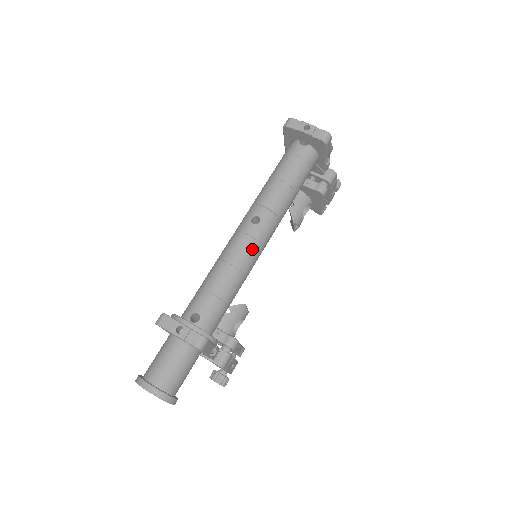
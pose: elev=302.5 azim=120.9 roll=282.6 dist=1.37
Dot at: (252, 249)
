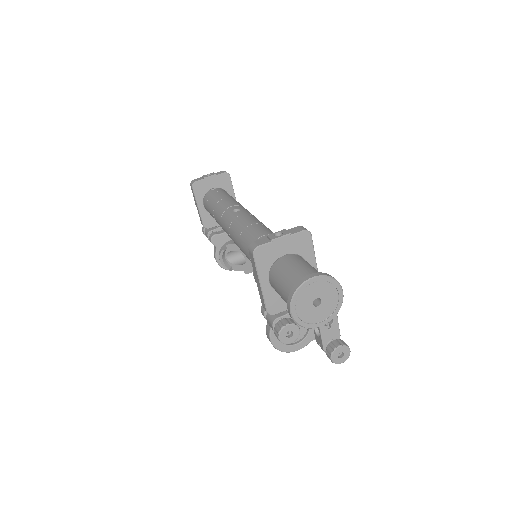
Dot at: (255, 218)
